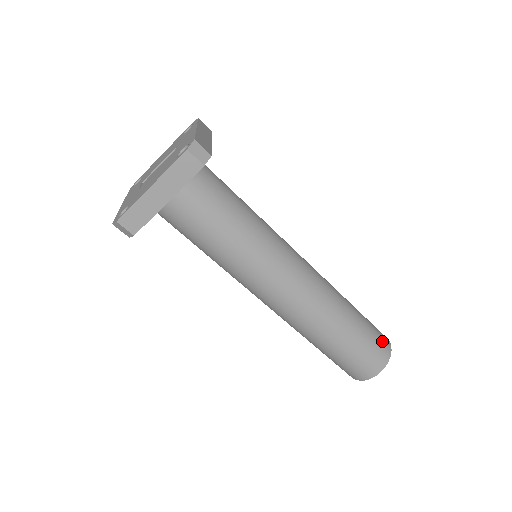
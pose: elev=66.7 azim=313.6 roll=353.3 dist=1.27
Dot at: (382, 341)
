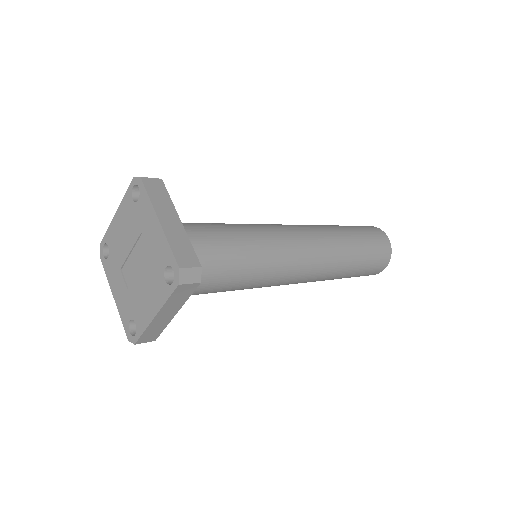
Dot at: (382, 245)
